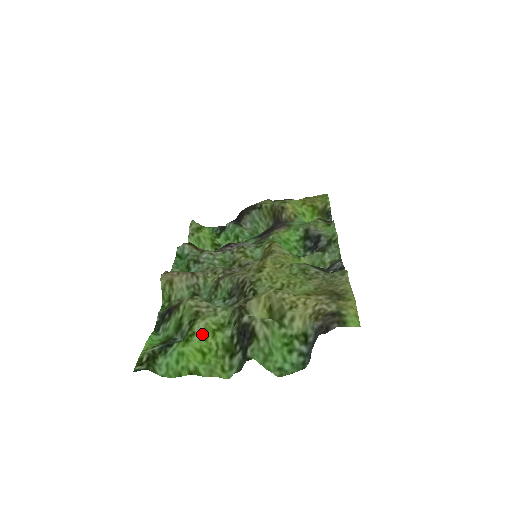
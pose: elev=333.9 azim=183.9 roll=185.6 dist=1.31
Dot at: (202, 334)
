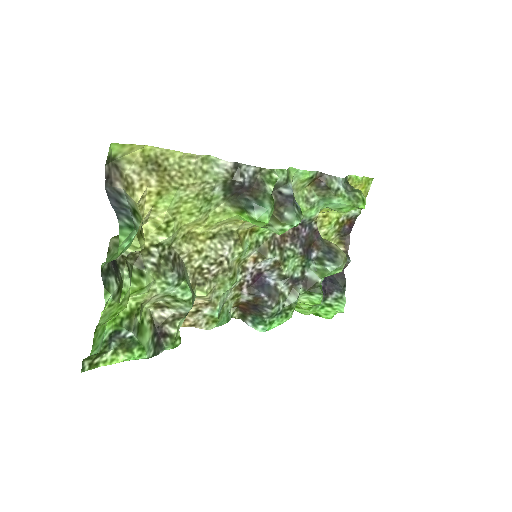
Dot at: occluded
